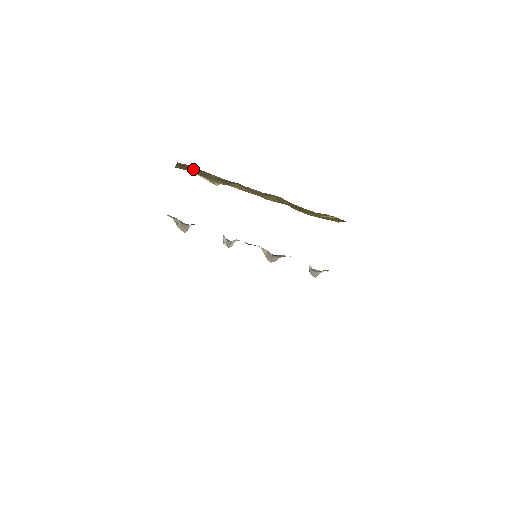
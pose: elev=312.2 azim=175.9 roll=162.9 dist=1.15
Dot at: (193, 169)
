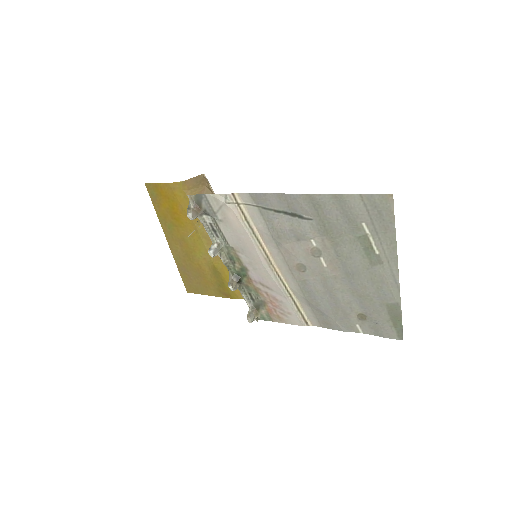
Dot at: (200, 190)
